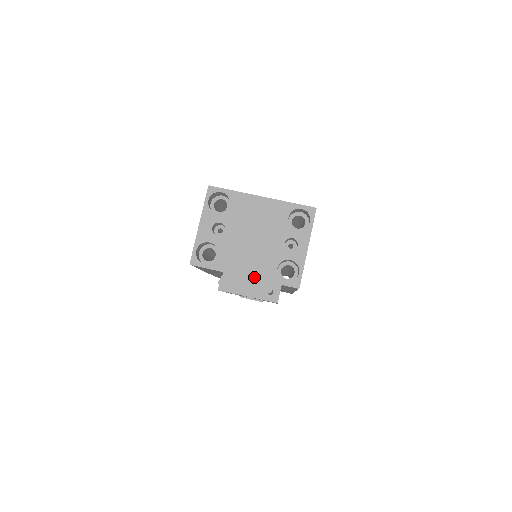
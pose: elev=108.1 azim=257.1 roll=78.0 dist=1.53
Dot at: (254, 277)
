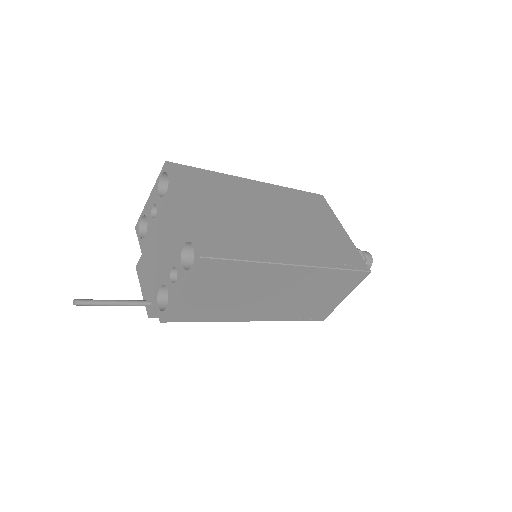
Dot at: (149, 279)
